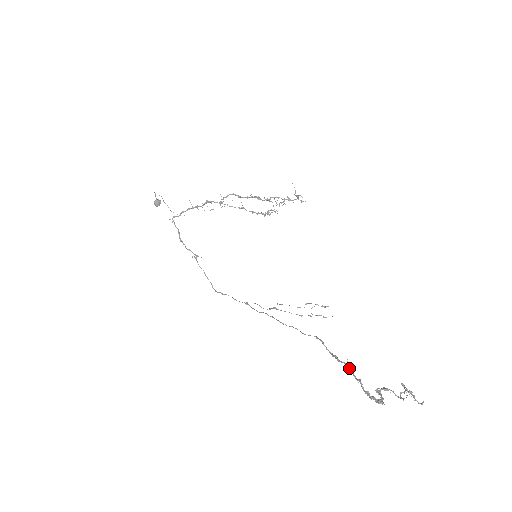
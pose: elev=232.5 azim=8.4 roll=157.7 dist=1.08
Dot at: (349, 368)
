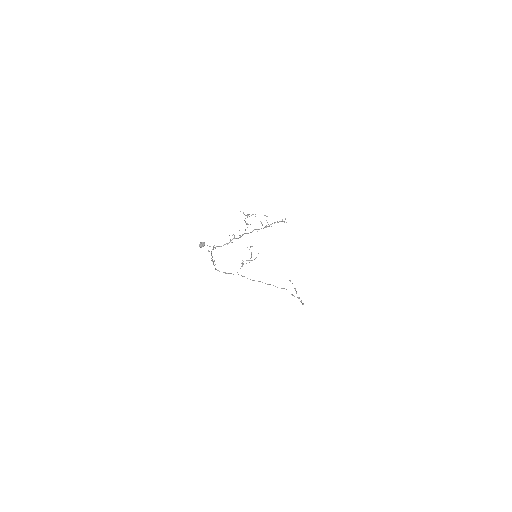
Dot at: (298, 298)
